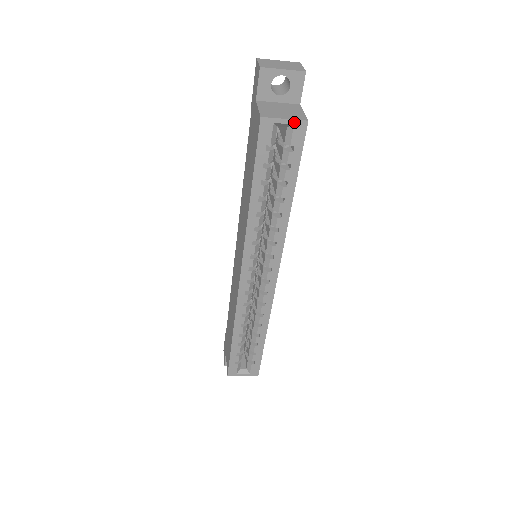
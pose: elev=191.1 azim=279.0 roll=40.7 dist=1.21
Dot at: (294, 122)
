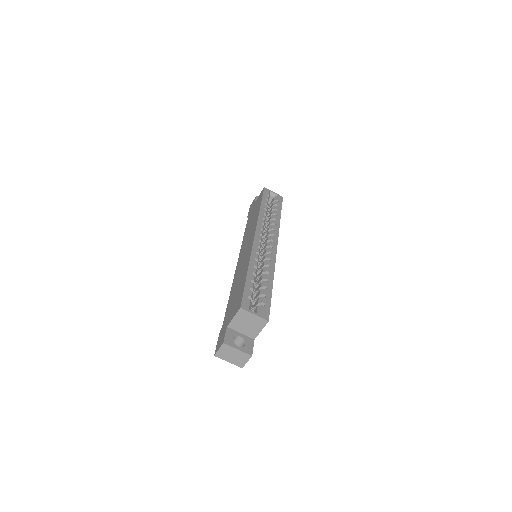
Dot at: (277, 195)
